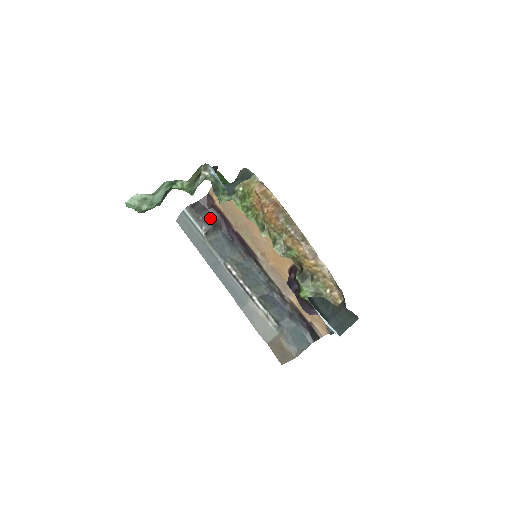
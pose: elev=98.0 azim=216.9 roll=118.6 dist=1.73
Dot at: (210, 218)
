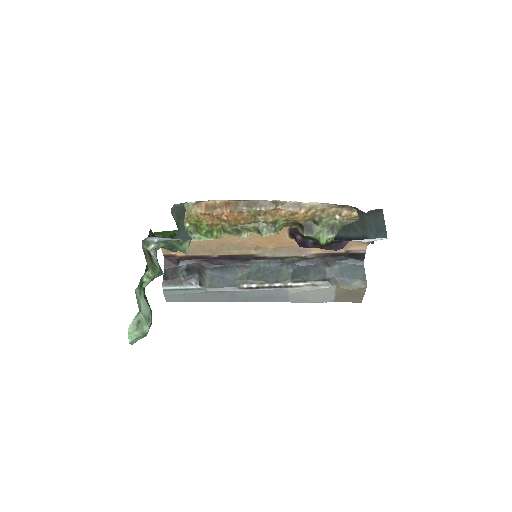
Dot at: (188, 271)
